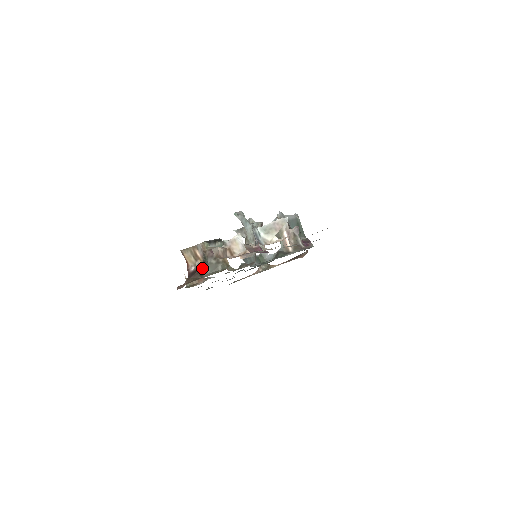
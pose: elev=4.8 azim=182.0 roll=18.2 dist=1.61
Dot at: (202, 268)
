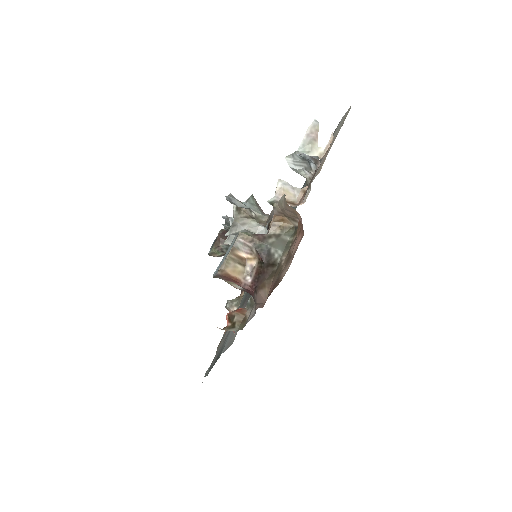
Dot at: (266, 260)
